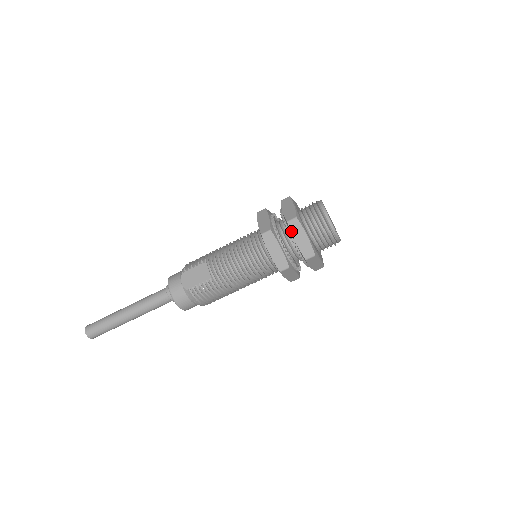
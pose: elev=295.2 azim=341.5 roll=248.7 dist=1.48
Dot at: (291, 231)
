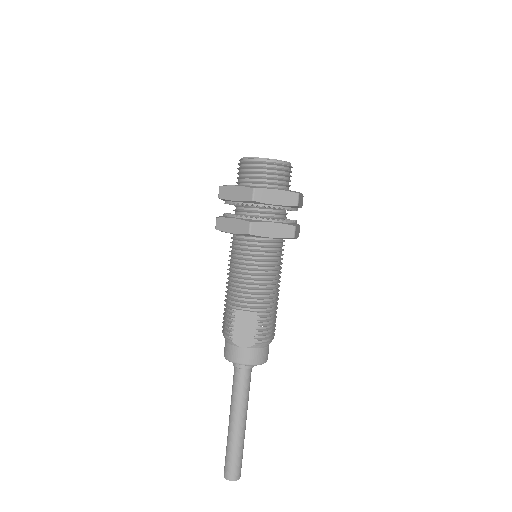
Dot at: (263, 202)
